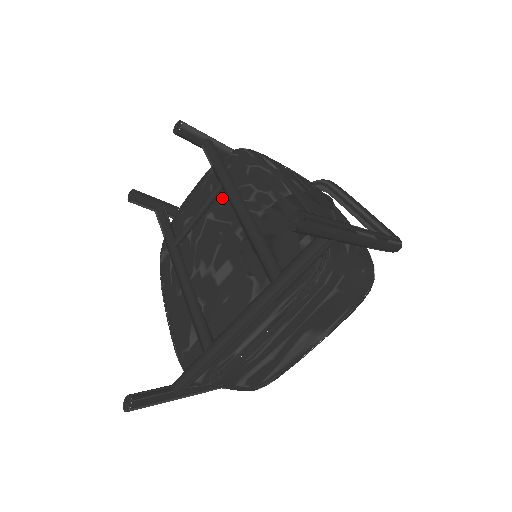
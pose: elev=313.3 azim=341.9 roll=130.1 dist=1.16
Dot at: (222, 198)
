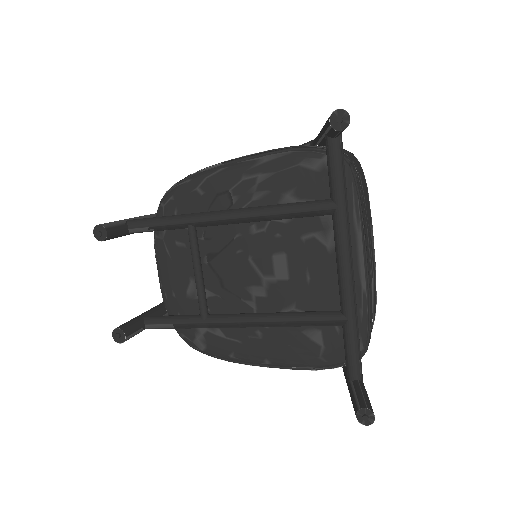
Dot at: (203, 234)
